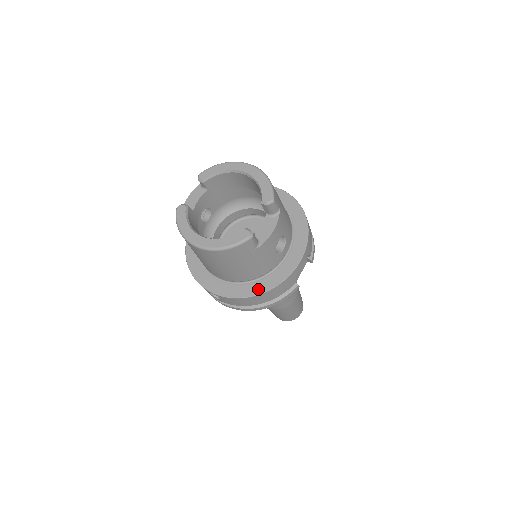
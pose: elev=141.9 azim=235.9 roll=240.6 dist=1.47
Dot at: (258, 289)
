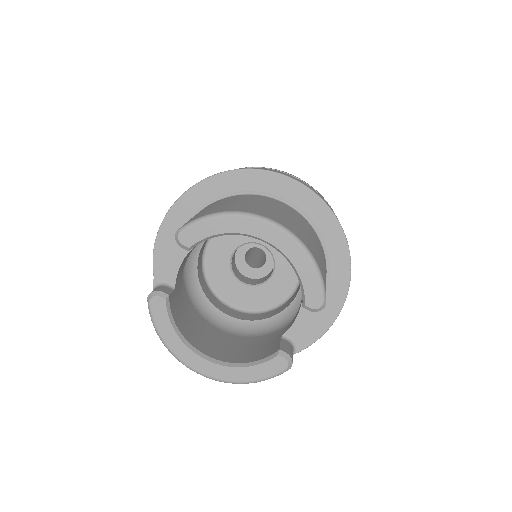
Dot at: occluded
